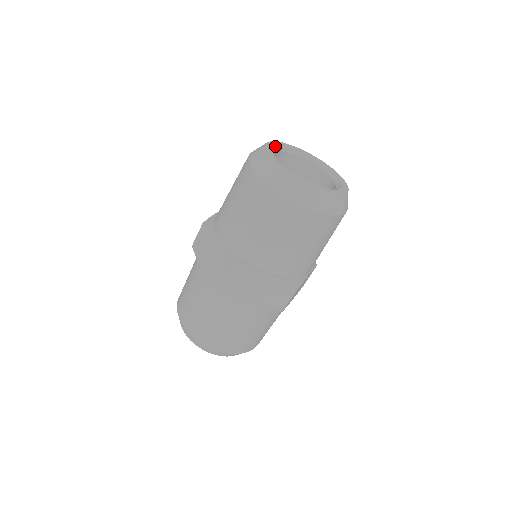
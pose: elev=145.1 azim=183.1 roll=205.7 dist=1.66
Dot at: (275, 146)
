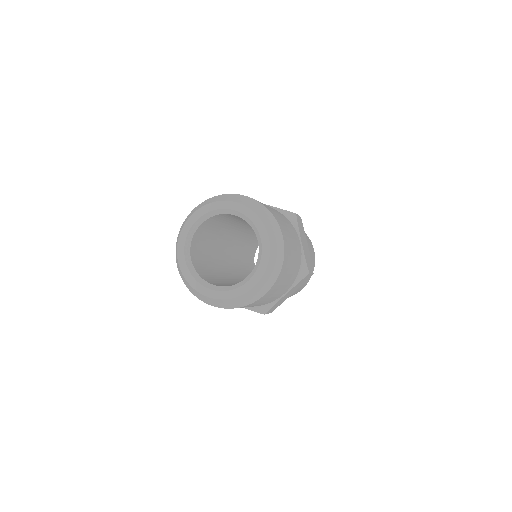
Dot at: (185, 259)
